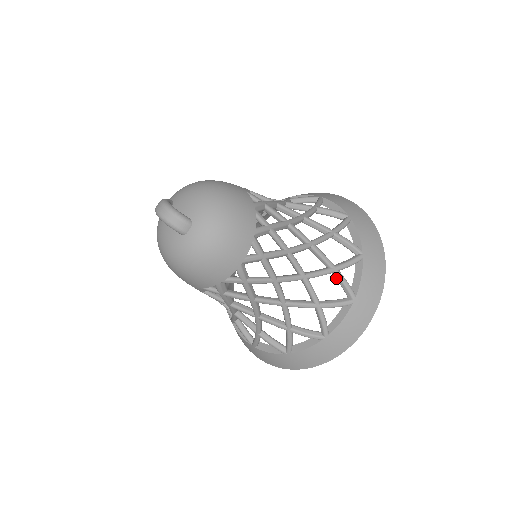
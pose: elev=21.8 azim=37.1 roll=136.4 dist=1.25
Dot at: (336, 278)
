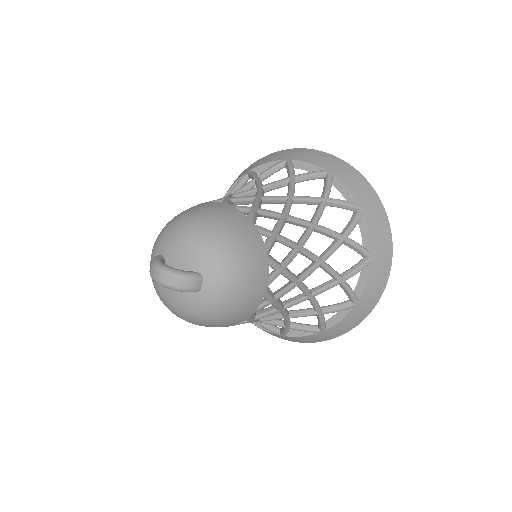
Dot at: occluded
